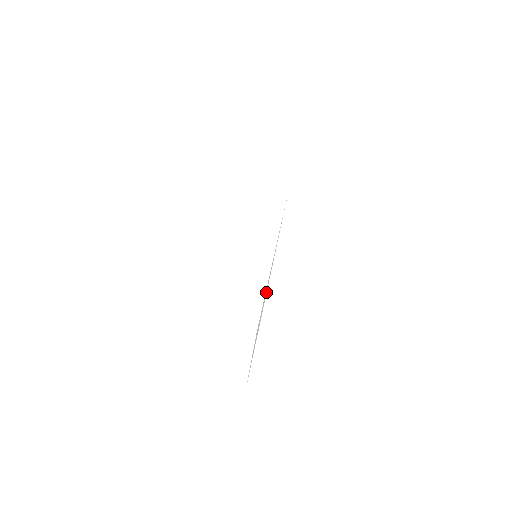
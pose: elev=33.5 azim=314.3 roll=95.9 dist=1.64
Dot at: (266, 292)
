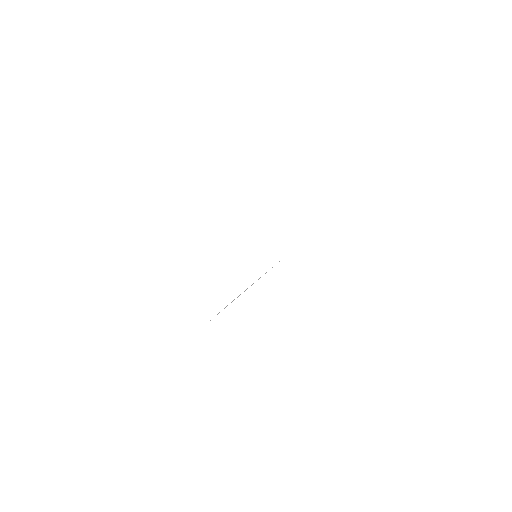
Dot at: (251, 285)
